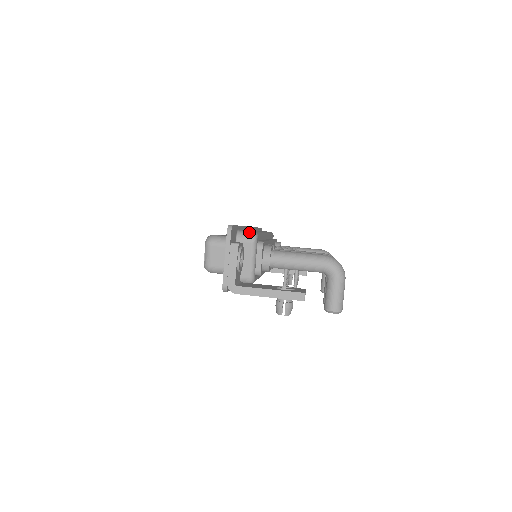
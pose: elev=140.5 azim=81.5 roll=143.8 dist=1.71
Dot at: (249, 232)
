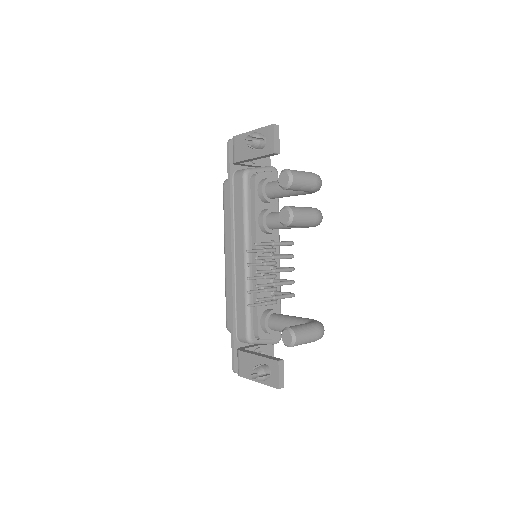
Dot at: occluded
